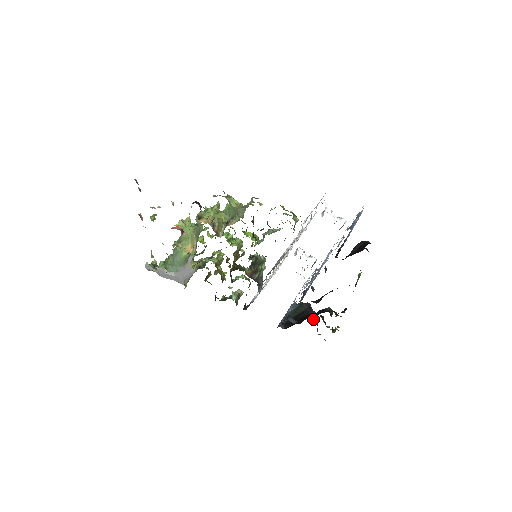
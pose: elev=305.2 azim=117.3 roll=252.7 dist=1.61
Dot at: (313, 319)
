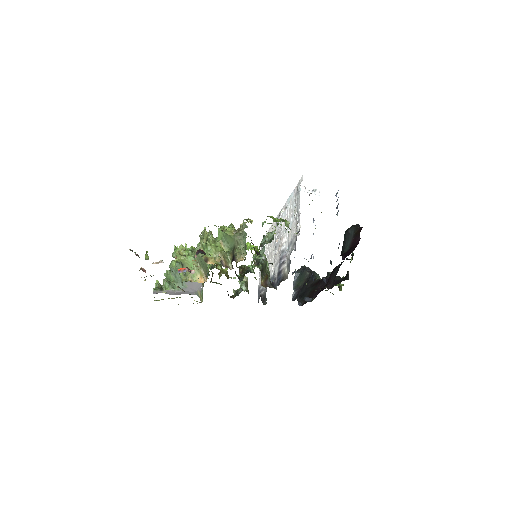
Dot at: occluded
